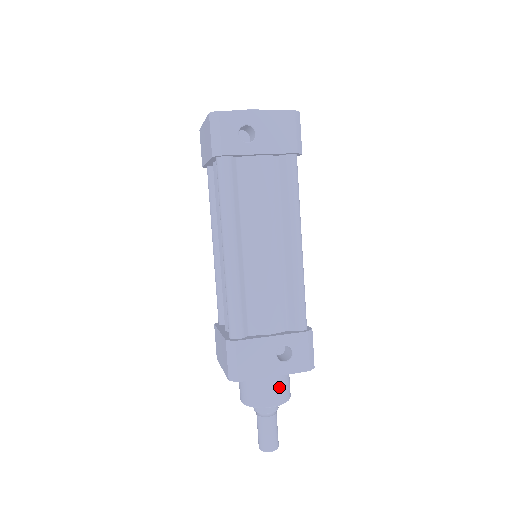
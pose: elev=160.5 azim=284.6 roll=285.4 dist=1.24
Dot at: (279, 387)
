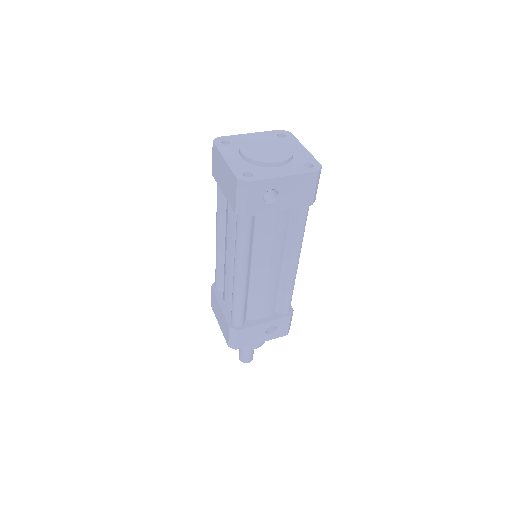
Dot at: occluded
